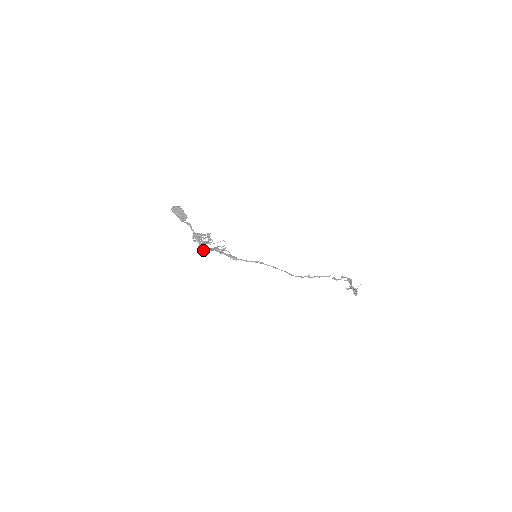
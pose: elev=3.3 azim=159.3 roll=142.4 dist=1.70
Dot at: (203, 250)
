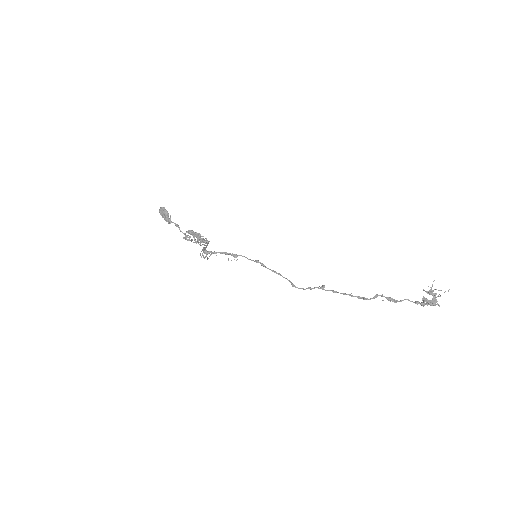
Dot at: (205, 243)
